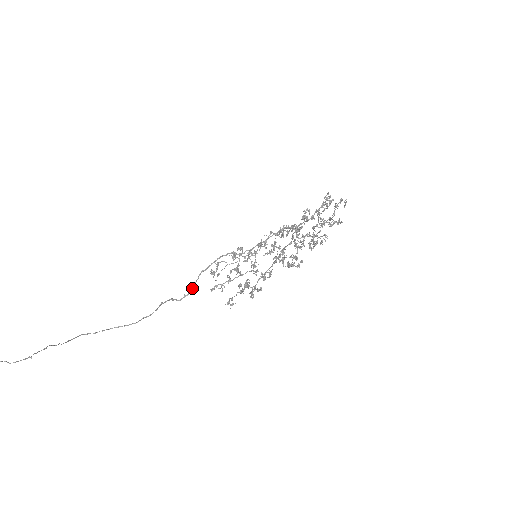
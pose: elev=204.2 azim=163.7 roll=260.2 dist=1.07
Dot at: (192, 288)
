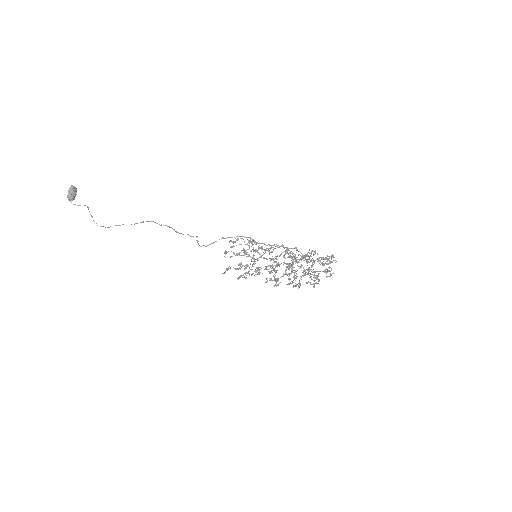
Dot at: occluded
